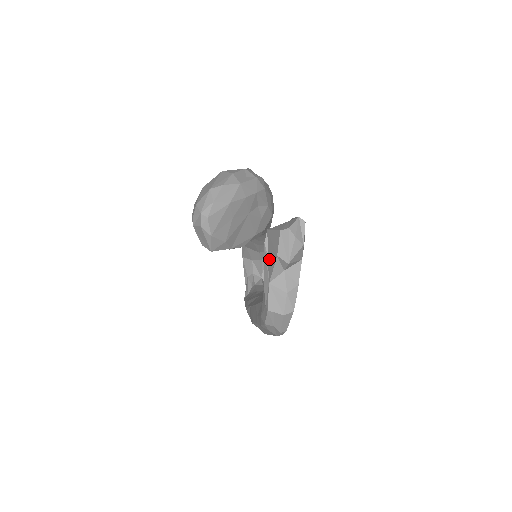
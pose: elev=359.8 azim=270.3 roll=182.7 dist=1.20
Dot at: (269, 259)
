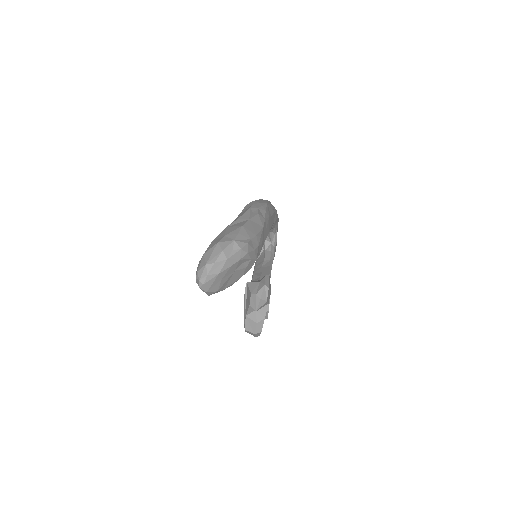
Dot at: (247, 301)
